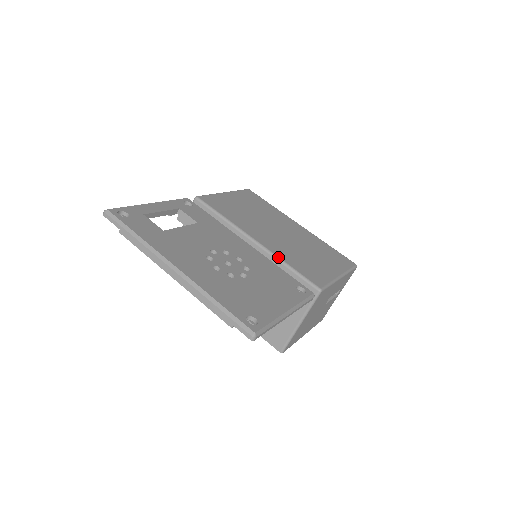
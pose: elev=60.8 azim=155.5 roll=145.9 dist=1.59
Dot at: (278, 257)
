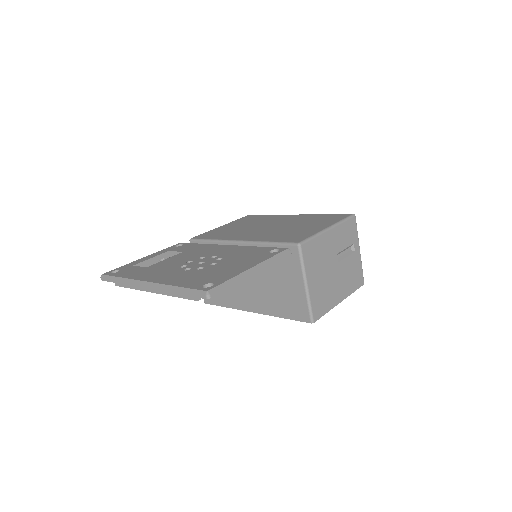
Dot at: (258, 241)
